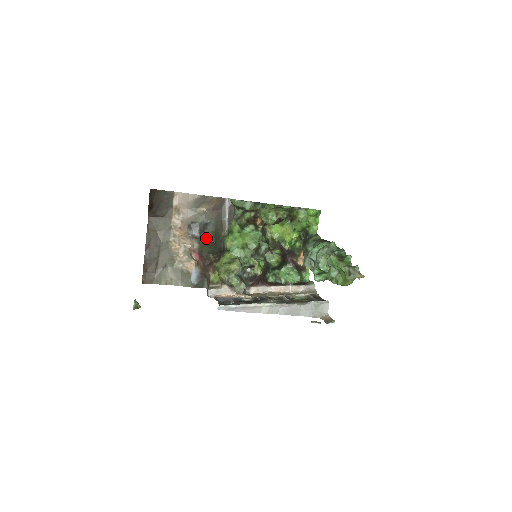
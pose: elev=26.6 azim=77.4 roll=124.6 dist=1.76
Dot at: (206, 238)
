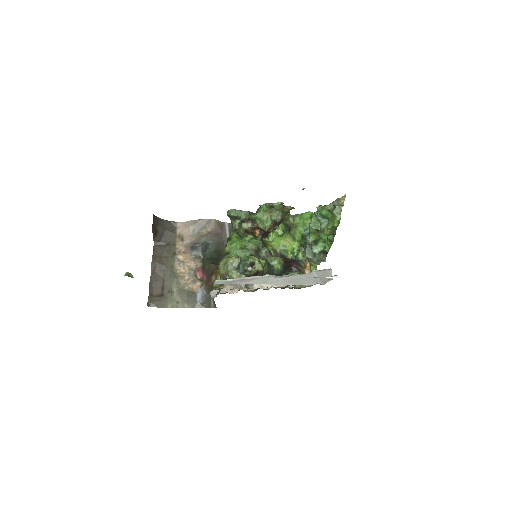
Dot at: (208, 256)
